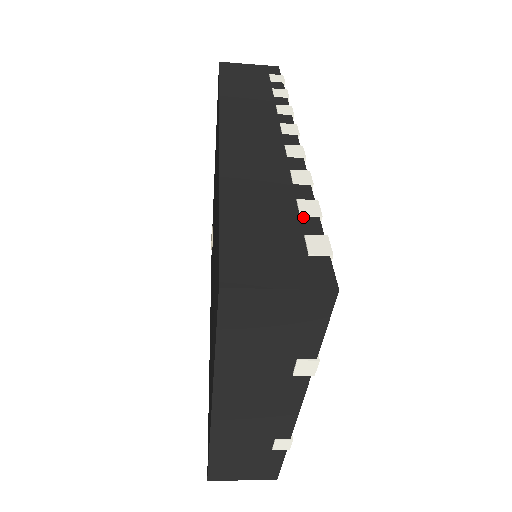
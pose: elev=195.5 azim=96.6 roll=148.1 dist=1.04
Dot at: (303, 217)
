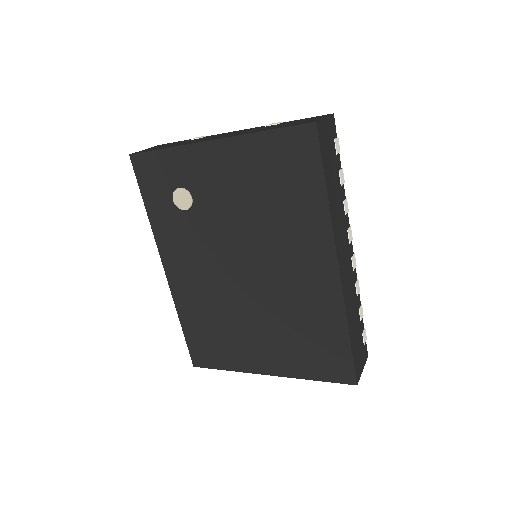
Dot at: (361, 321)
